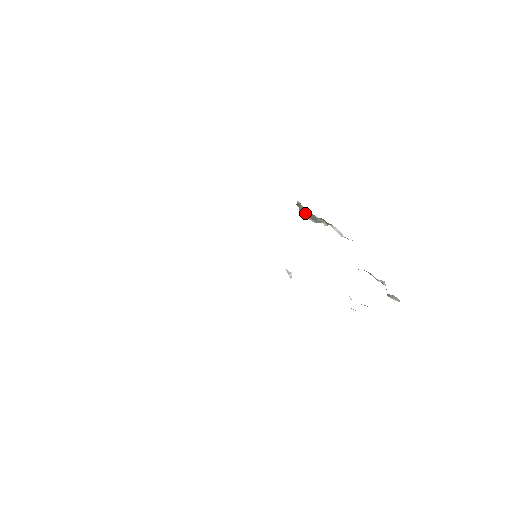
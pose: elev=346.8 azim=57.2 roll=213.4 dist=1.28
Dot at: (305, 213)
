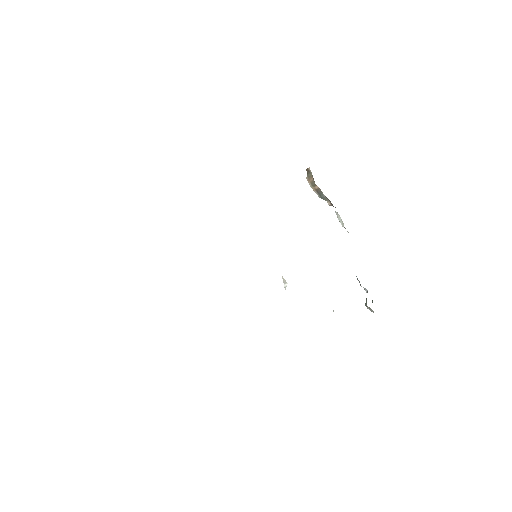
Dot at: (312, 183)
